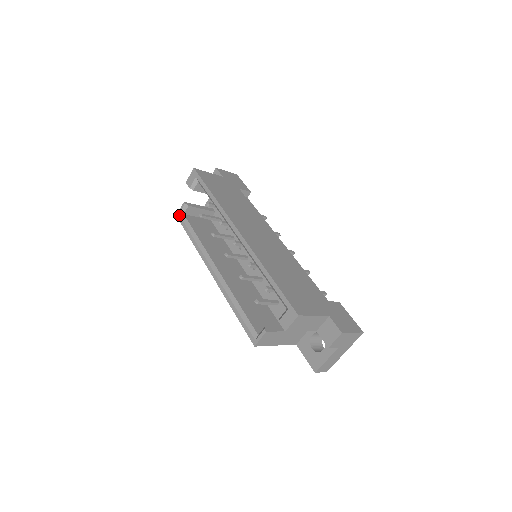
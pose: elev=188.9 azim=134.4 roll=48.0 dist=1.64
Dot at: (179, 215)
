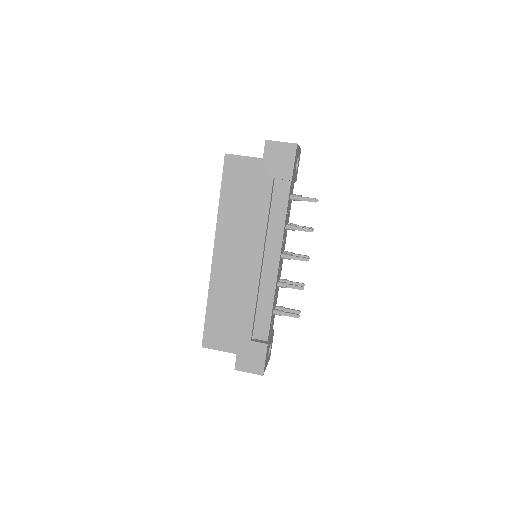
Dot at: occluded
